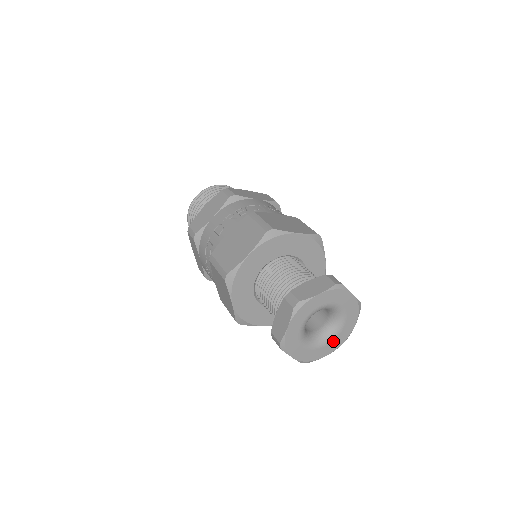
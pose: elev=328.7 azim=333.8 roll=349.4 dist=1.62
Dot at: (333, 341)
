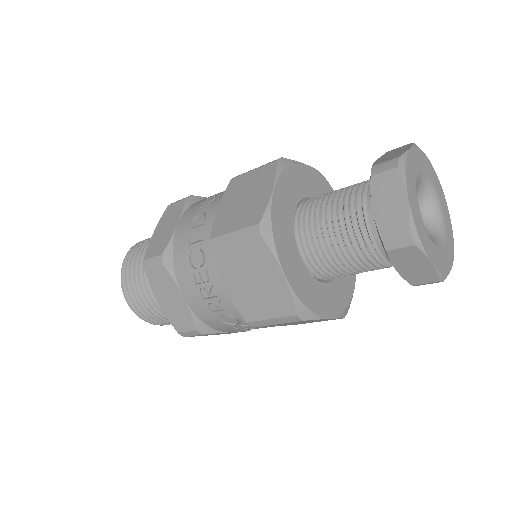
Dot at: (446, 241)
